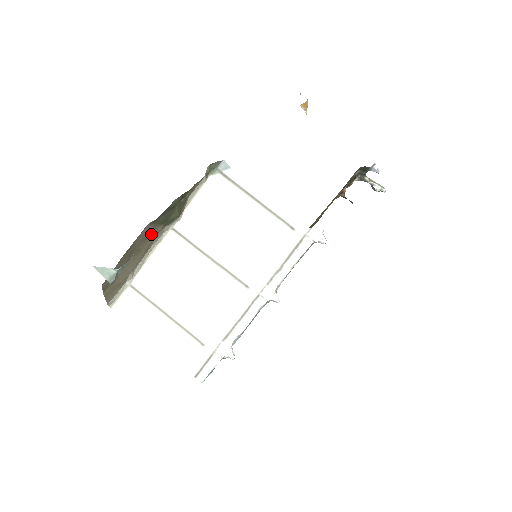
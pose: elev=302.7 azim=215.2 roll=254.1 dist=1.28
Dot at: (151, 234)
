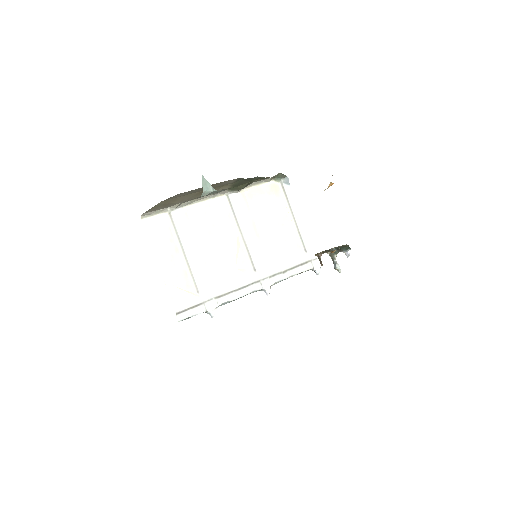
Dot at: (220, 187)
